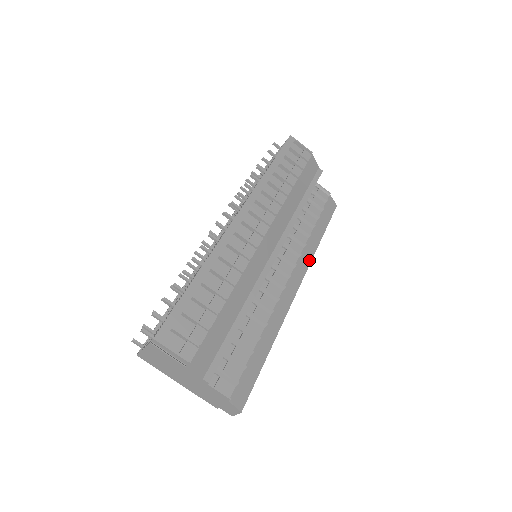
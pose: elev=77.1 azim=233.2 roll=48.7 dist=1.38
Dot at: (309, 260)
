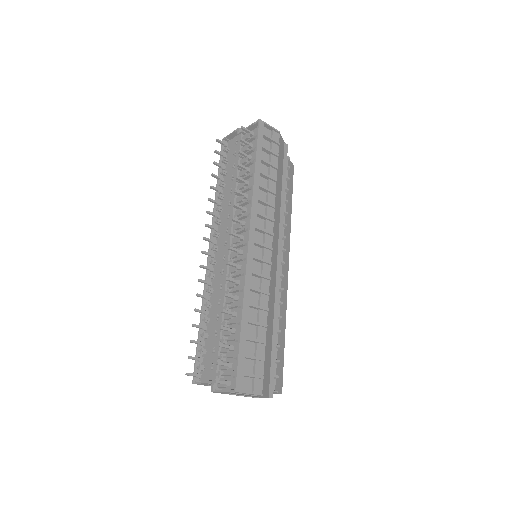
Dot at: (289, 236)
